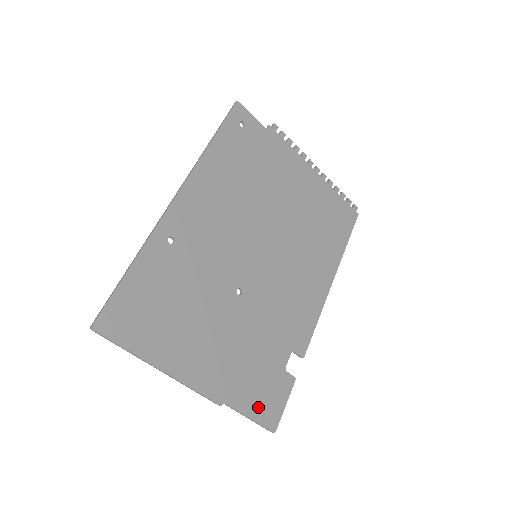
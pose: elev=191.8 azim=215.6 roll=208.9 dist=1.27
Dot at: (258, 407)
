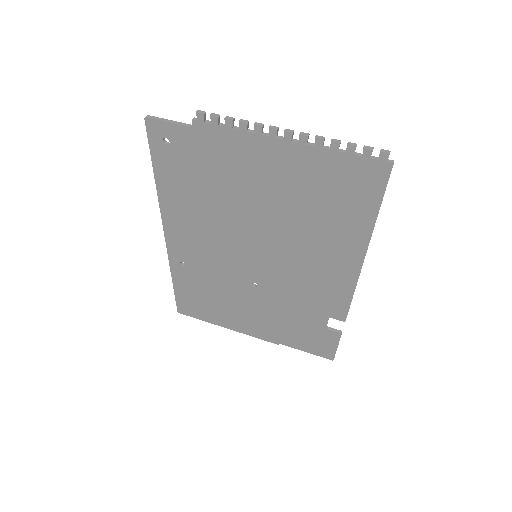
Dot at: (310, 347)
